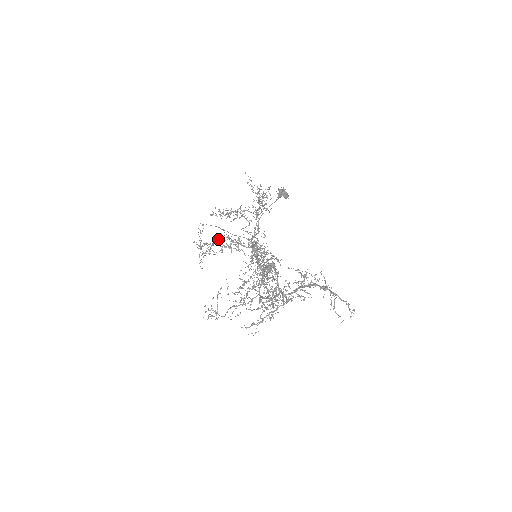
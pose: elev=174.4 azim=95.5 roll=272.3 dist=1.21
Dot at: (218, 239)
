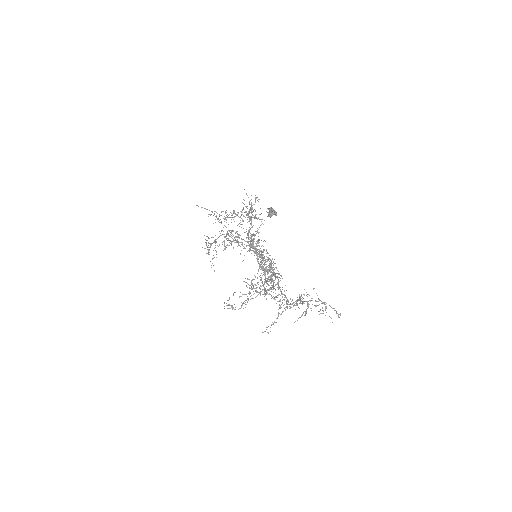
Dot at: occluded
